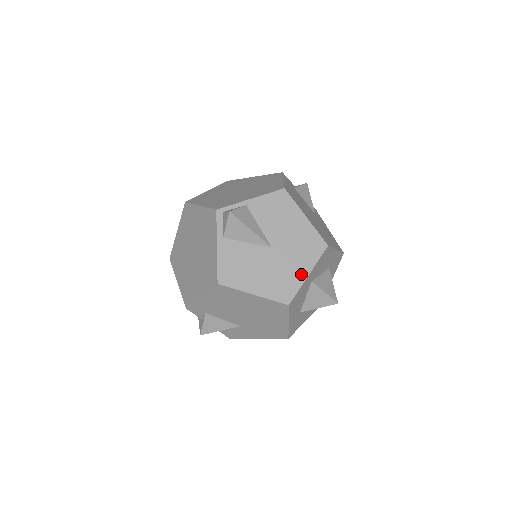
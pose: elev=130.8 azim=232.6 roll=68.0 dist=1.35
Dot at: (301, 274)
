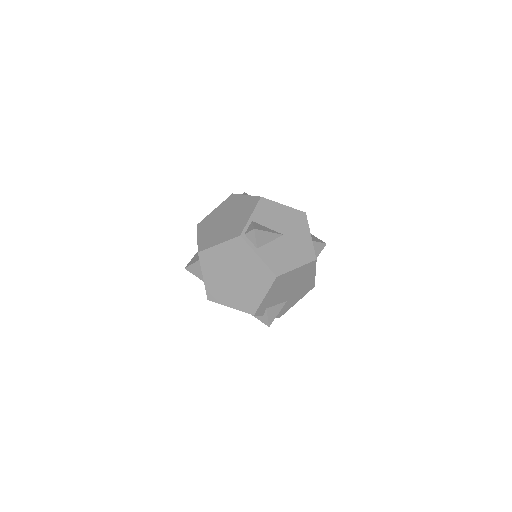
Dot at: (308, 238)
